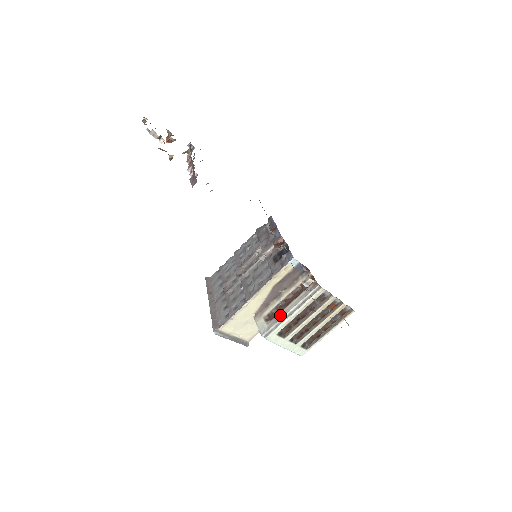
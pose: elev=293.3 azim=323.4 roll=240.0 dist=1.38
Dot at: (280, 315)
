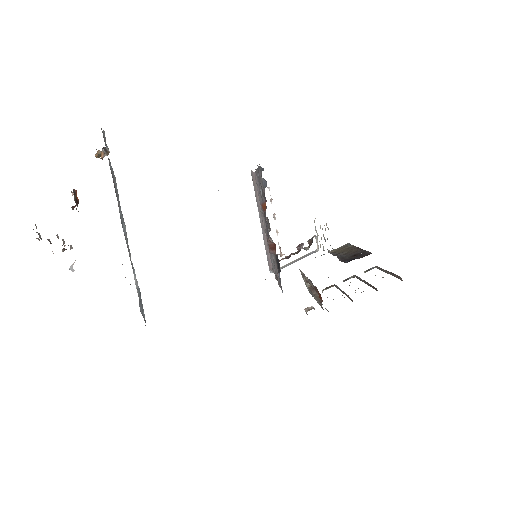
Dot at: (311, 293)
